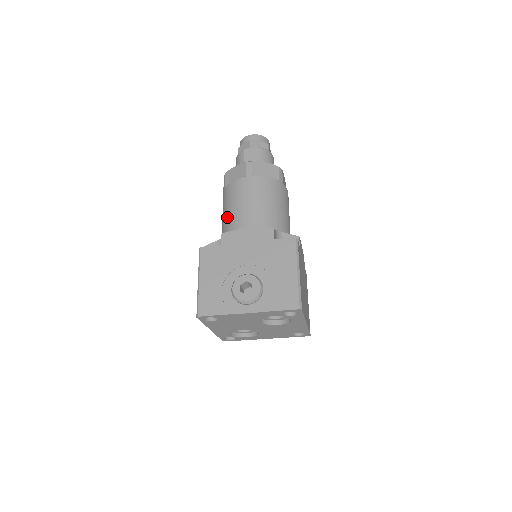
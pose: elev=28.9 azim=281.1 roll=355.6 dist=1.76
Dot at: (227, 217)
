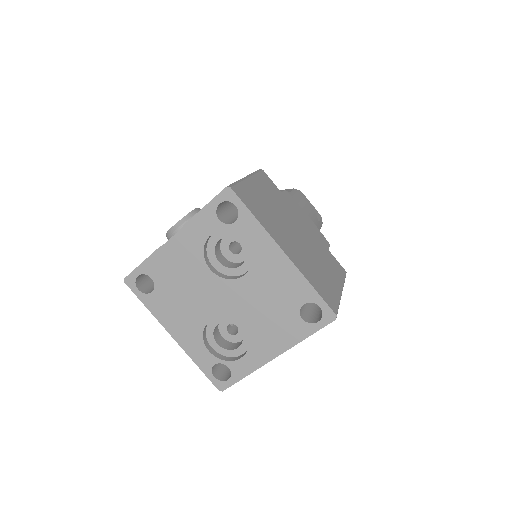
Dot at: occluded
